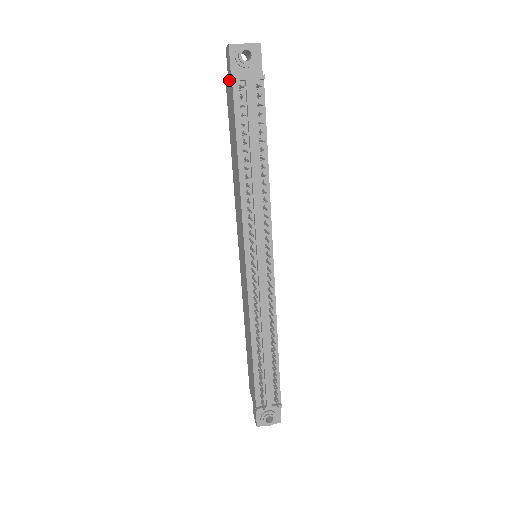
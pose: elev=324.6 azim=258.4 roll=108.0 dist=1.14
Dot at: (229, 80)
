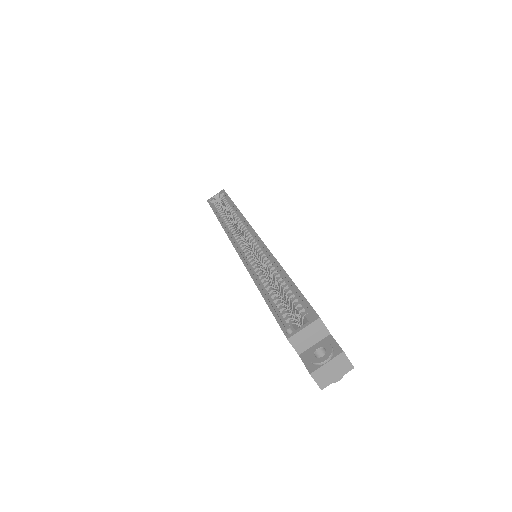
Dot at: occluded
